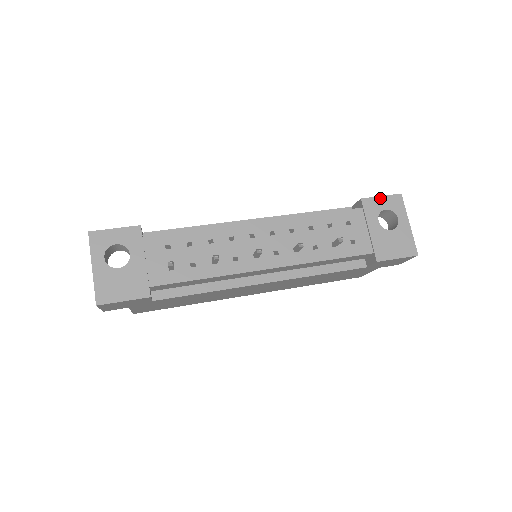
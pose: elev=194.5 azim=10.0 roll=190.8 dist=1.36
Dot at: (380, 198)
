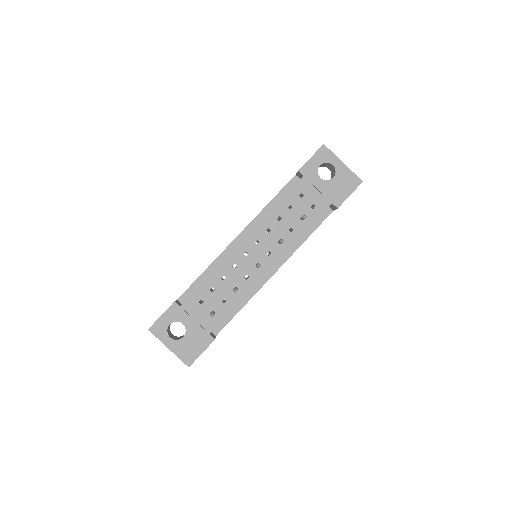
Dot at: (311, 160)
